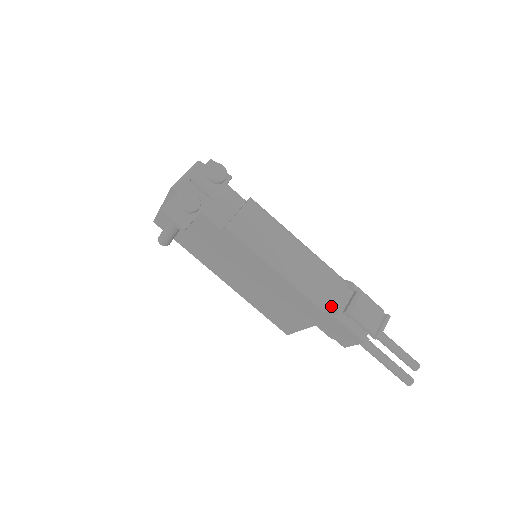
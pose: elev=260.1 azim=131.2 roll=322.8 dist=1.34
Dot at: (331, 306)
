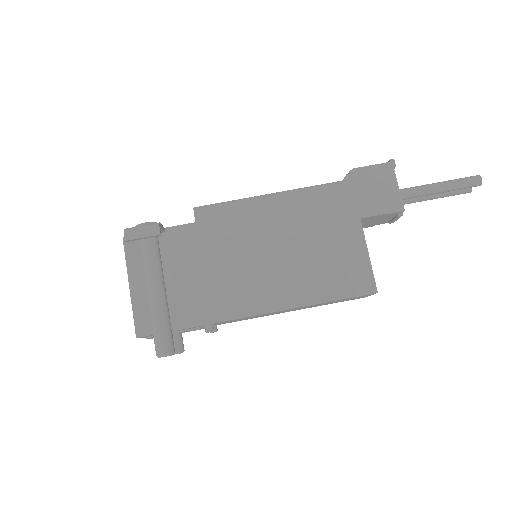
Dot at: (337, 182)
